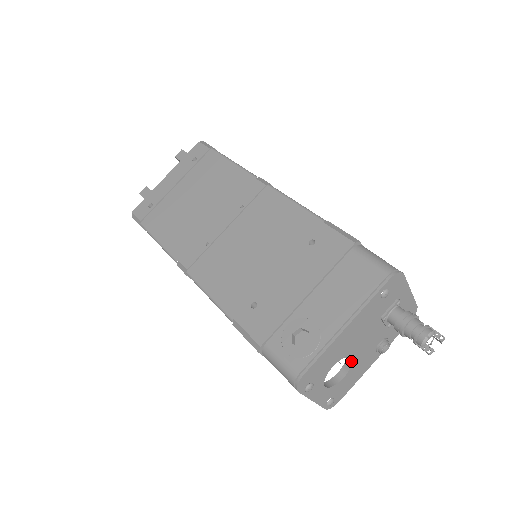
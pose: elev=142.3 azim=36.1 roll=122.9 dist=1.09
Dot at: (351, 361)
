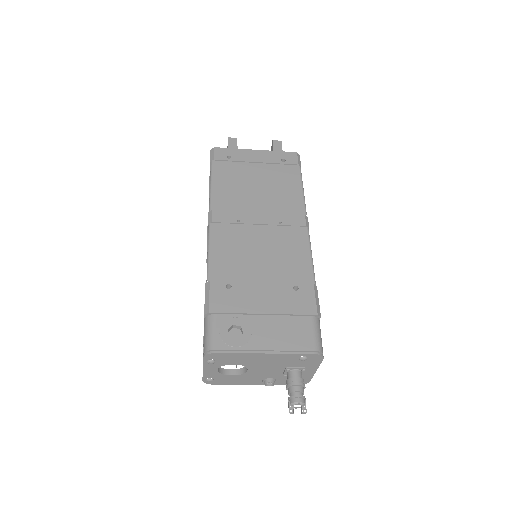
Dot at: (245, 371)
